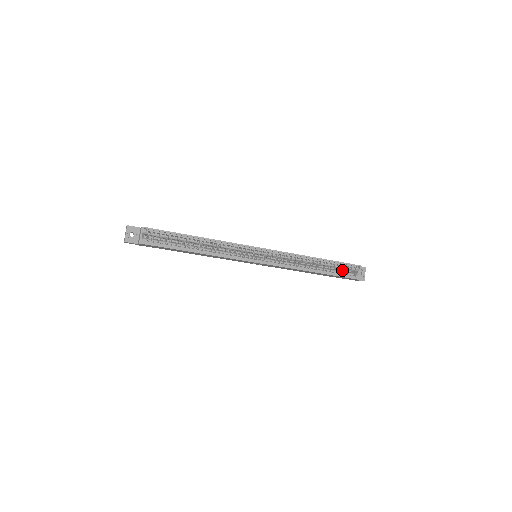
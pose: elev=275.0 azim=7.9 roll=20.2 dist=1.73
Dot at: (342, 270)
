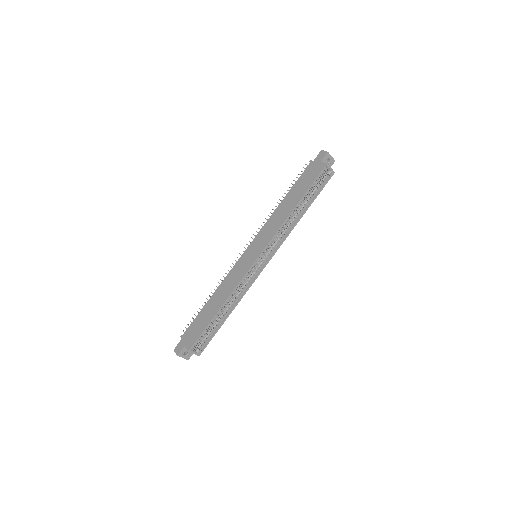
Dot at: (316, 182)
